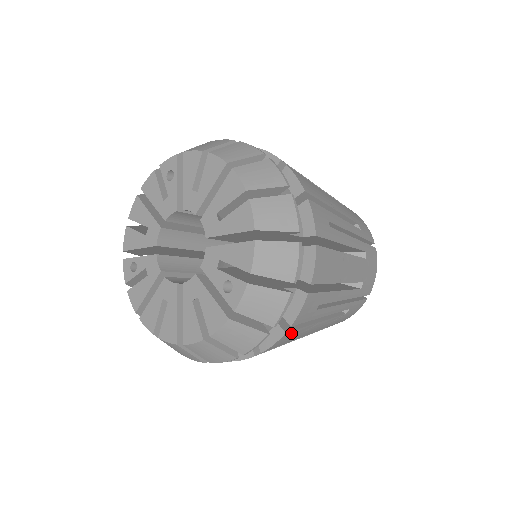
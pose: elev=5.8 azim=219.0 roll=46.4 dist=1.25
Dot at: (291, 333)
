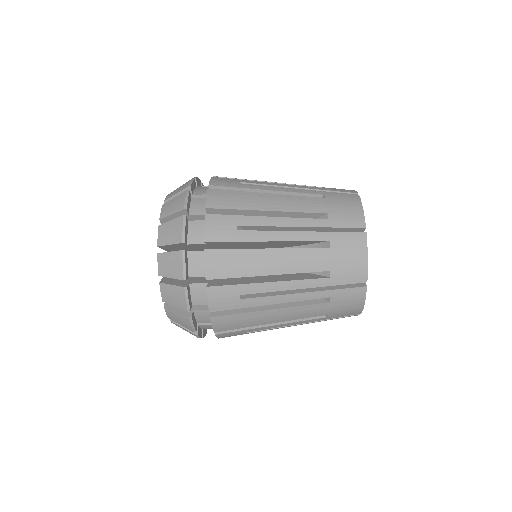
Dot at: (224, 318)
